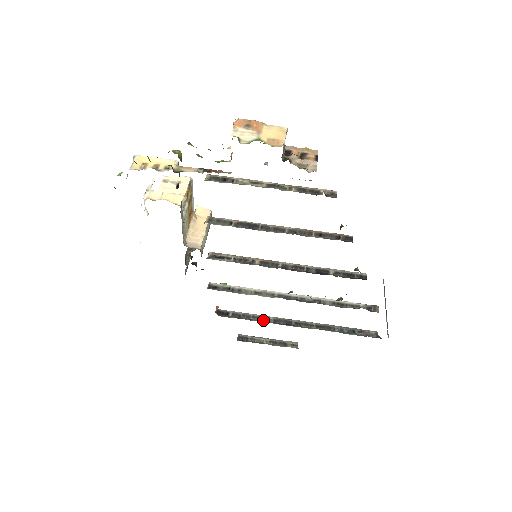
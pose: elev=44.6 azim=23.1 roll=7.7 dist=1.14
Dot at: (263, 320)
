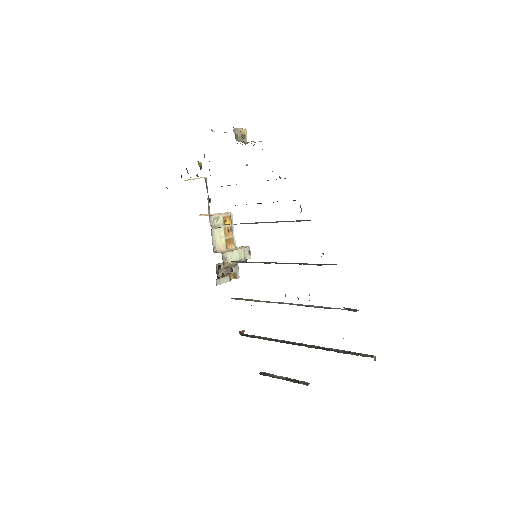
Dot at: (273, 340)
